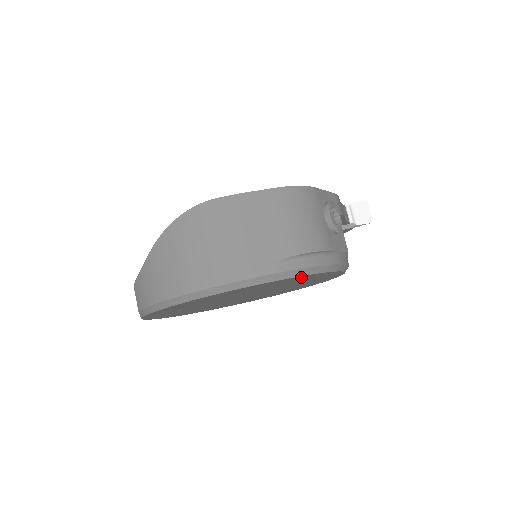
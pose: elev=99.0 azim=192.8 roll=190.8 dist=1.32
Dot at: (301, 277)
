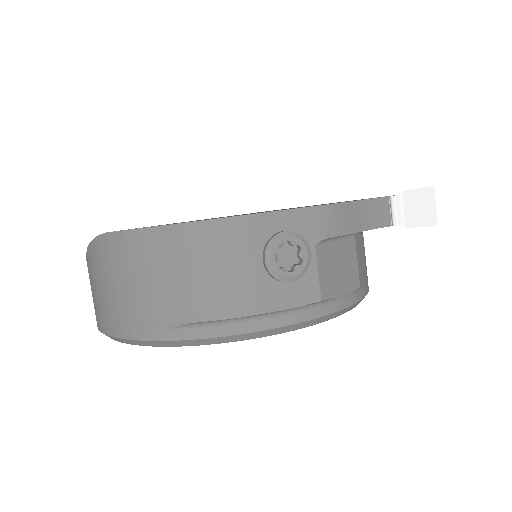
Dot at: occluded
